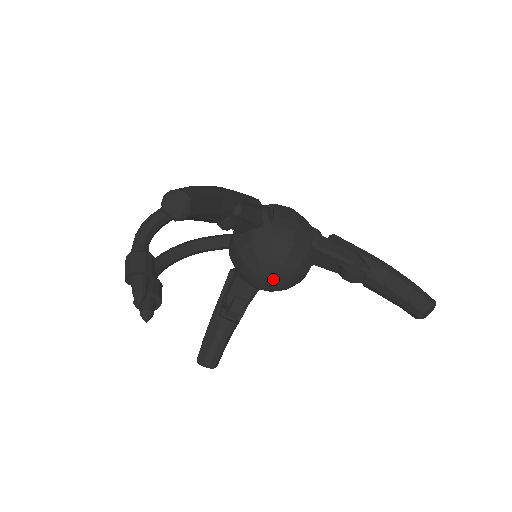
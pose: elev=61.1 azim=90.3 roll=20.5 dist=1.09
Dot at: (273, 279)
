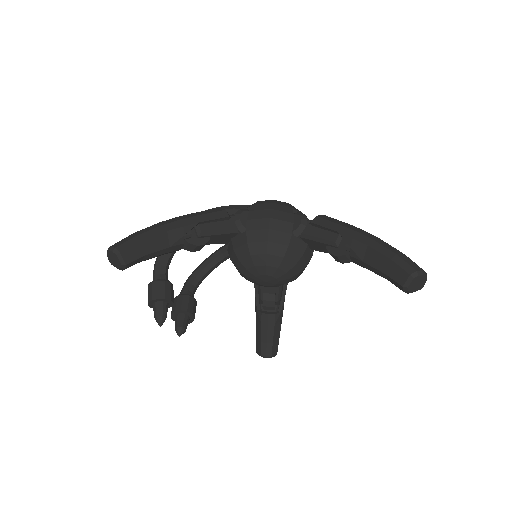
Dot at: (265, 279)
